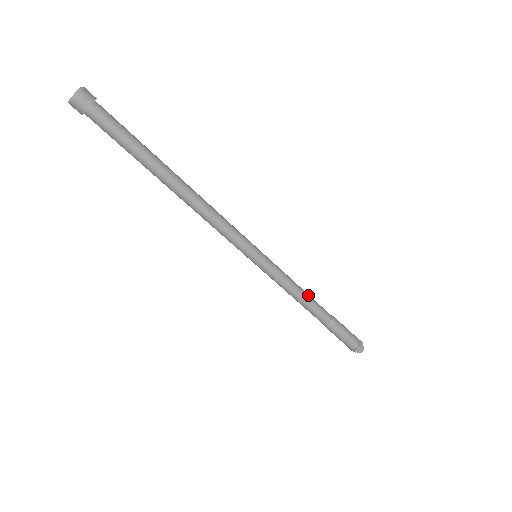
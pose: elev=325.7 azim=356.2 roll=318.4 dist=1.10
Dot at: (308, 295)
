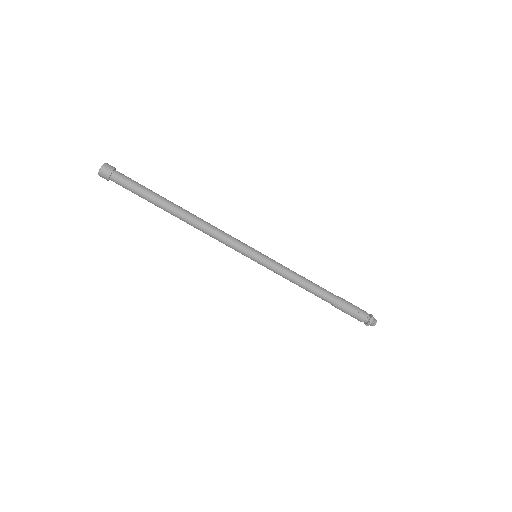
Dot at: (308, 280)
